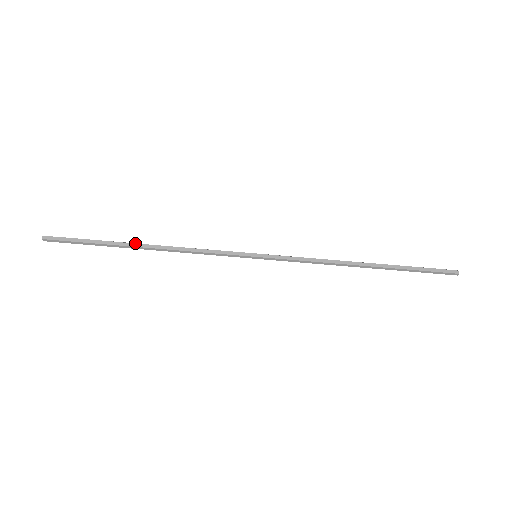
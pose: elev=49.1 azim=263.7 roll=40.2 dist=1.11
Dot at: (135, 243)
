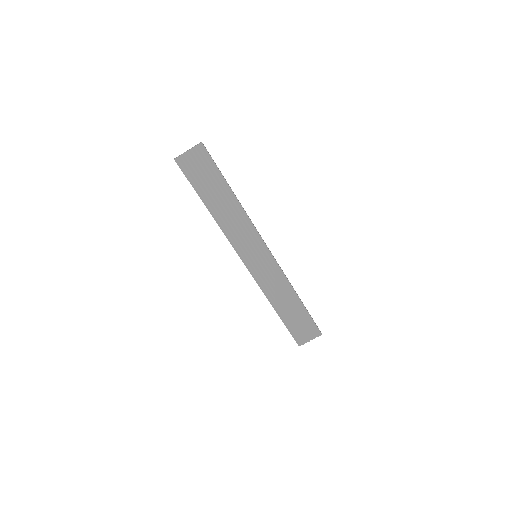
Dot at: (225, 192)
